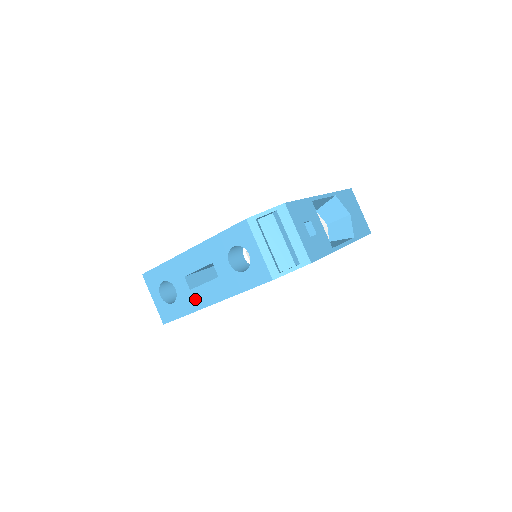
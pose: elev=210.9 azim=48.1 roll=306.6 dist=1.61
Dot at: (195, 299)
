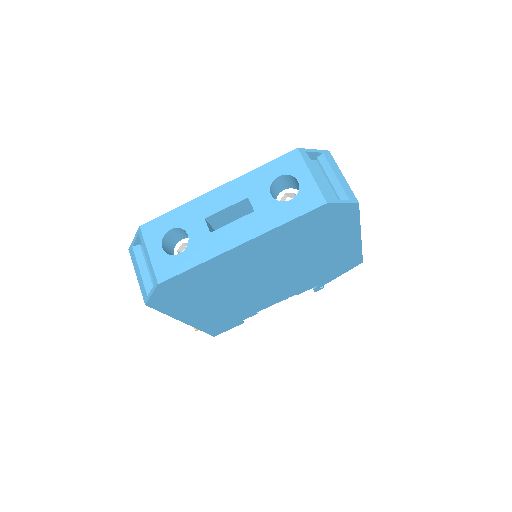
Dot at: (216, 242)
